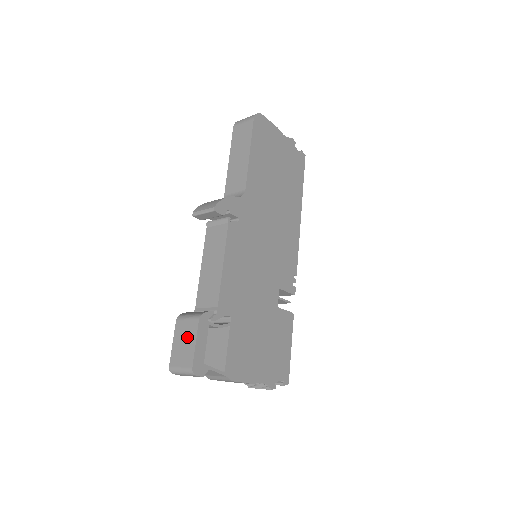
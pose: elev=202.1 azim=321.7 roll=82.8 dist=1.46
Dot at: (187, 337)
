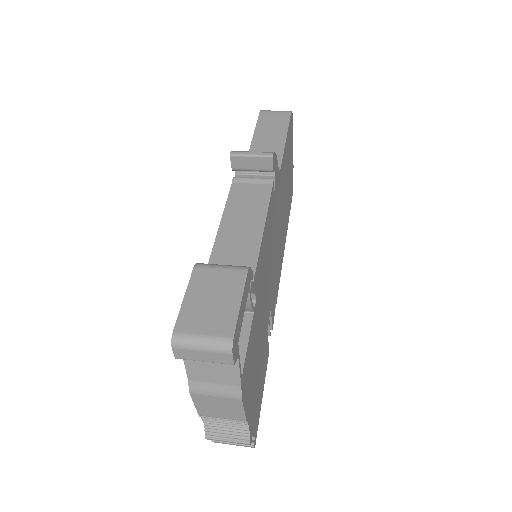
Dot at: (221, 292)
